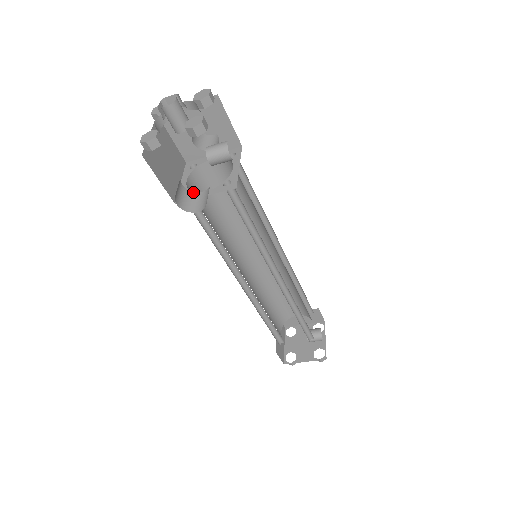
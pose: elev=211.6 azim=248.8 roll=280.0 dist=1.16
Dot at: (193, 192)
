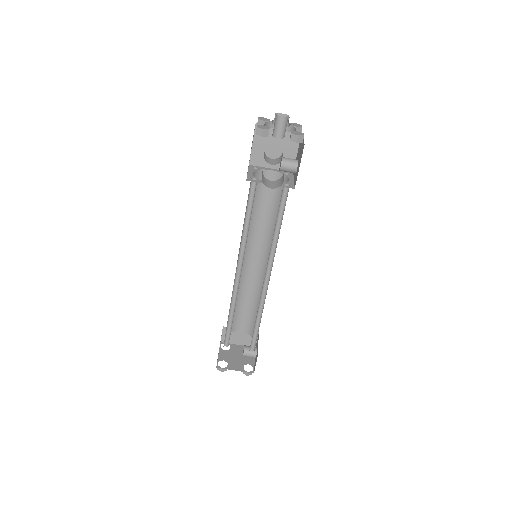
Dot at: occluded
